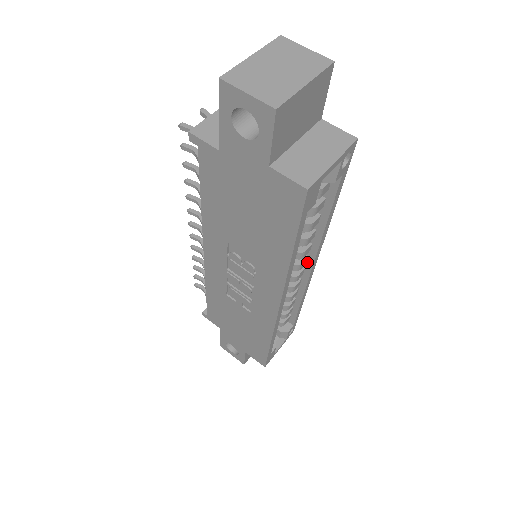
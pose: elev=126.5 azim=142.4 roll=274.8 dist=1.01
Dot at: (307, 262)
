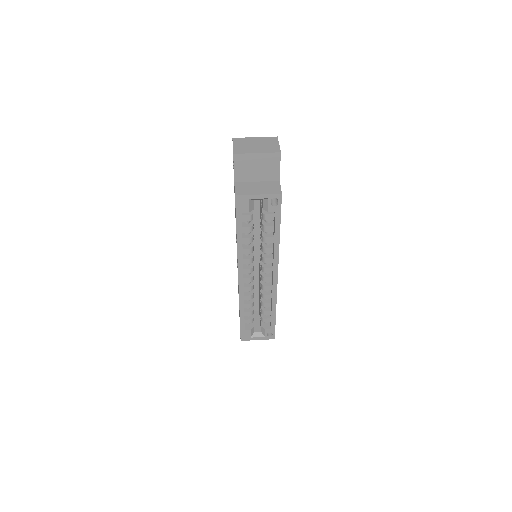
Dot at: (272, 272)
